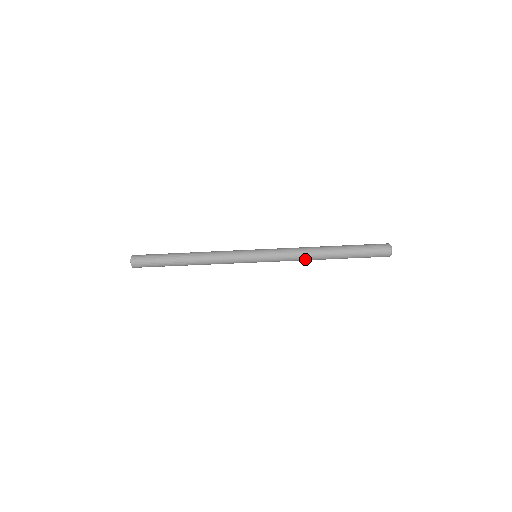
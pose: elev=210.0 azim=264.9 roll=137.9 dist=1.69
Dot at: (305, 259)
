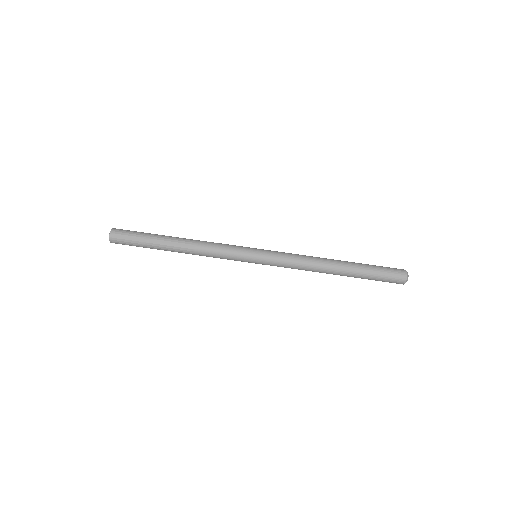
Dot at: (312, 258)
